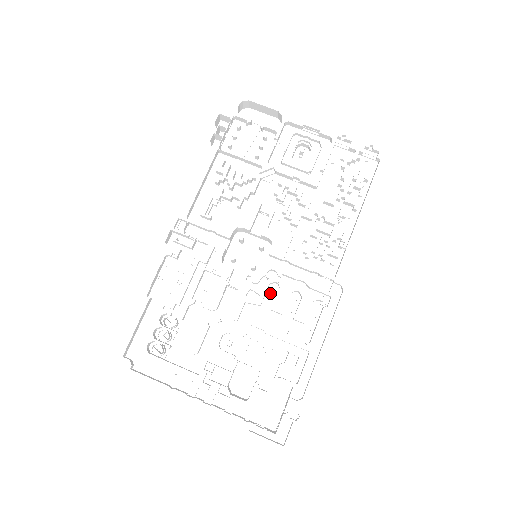
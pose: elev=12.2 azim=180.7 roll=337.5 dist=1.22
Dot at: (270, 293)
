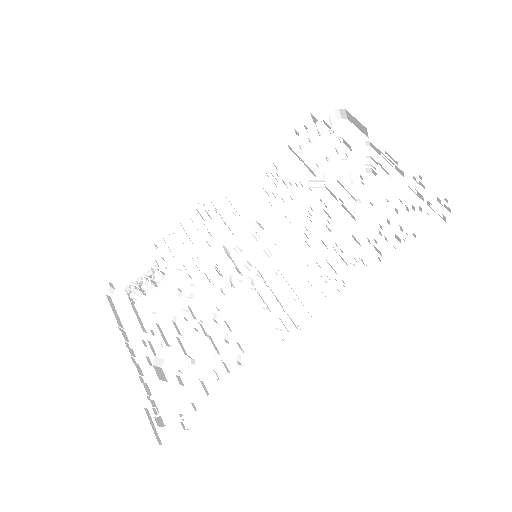
Dot at: (247, 298)
